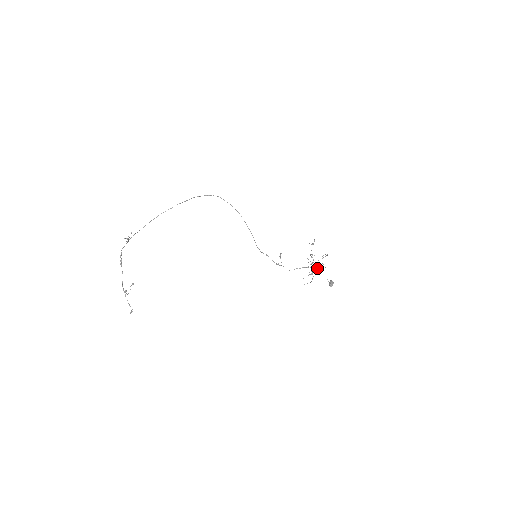
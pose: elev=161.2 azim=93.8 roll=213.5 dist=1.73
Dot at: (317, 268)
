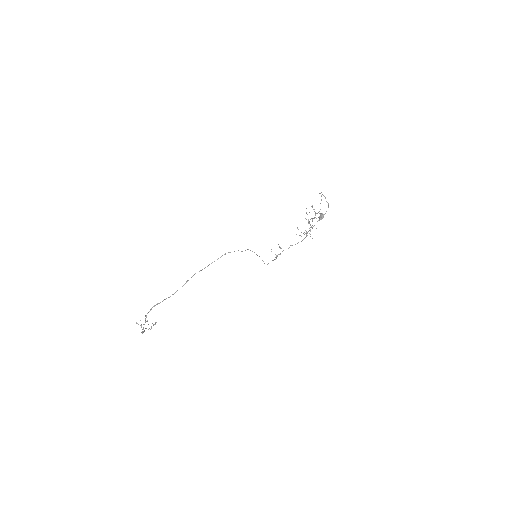
Dot at: occluded
